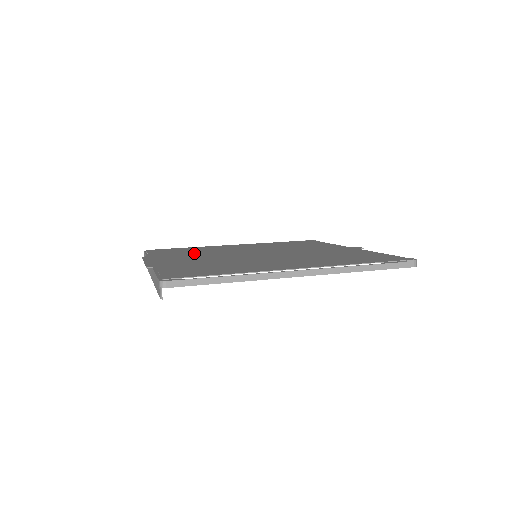
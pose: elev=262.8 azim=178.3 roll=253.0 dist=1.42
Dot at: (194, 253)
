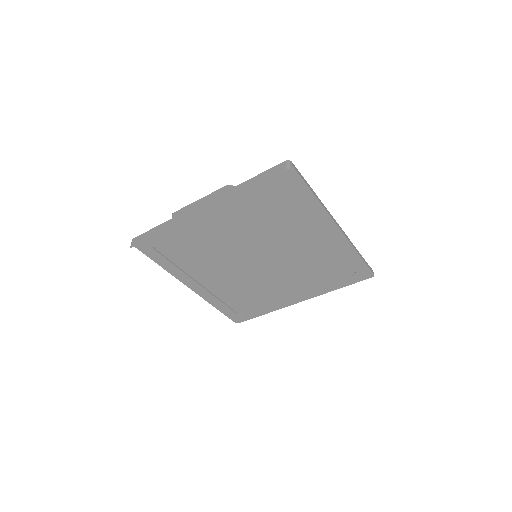
Dot at: (202, 241)
